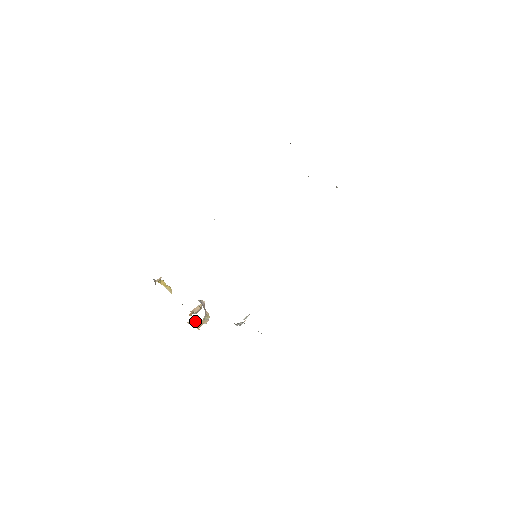
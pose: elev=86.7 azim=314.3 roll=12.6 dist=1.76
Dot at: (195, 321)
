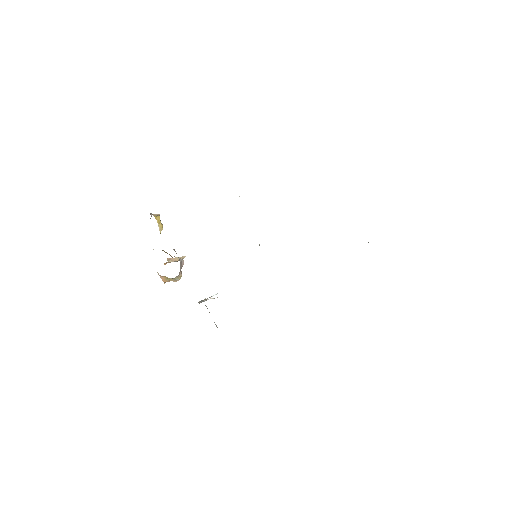
Dot at: (165, 276)
